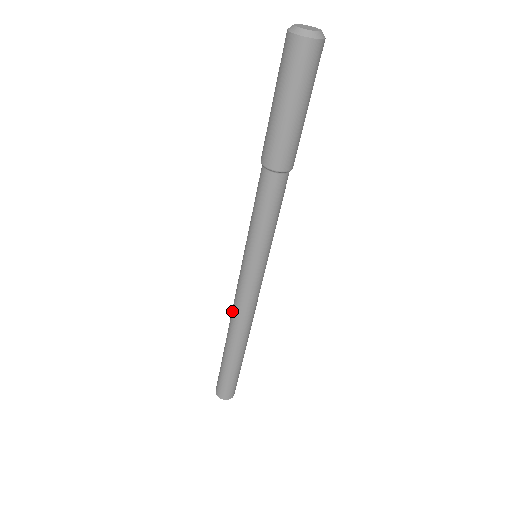
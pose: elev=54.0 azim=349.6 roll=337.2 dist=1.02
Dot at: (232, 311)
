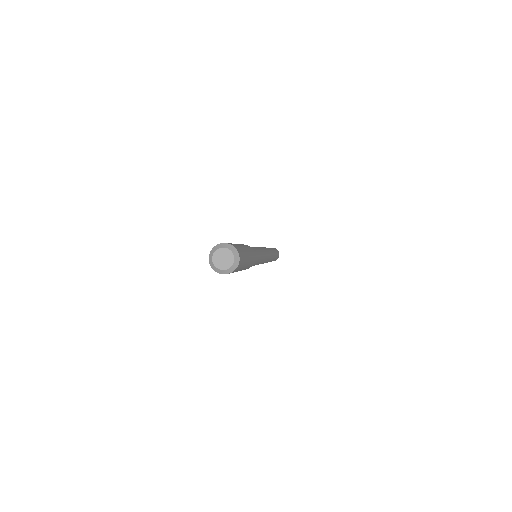
Dot at: occluded
